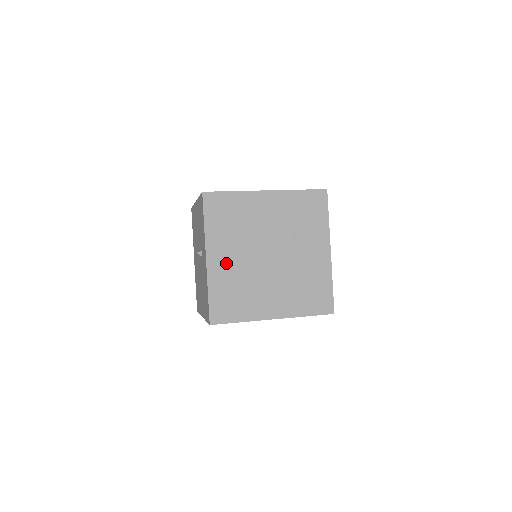
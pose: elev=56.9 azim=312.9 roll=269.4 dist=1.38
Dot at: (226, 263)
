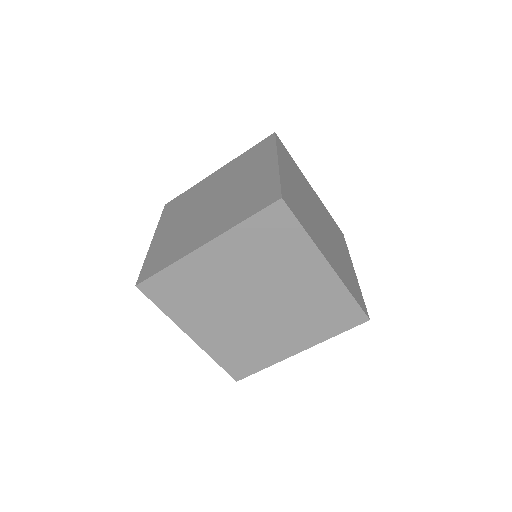
Dot at: (213, 332)
